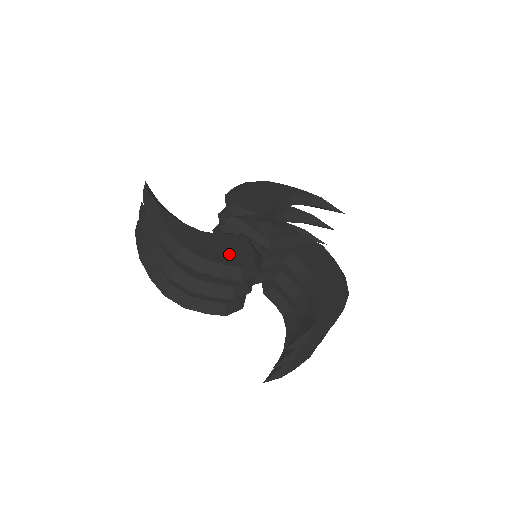
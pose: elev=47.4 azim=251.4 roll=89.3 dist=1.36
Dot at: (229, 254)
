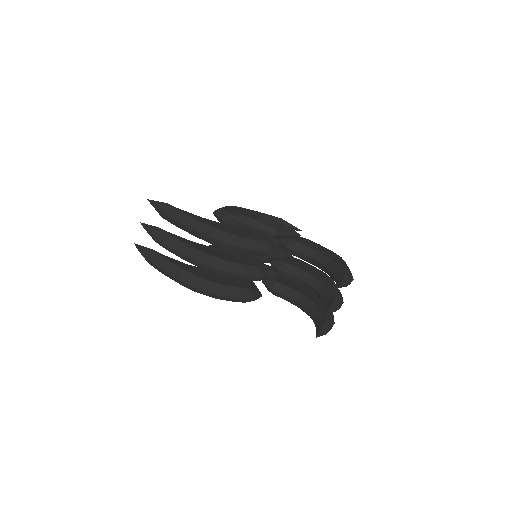
Dot at: (252, 235)
